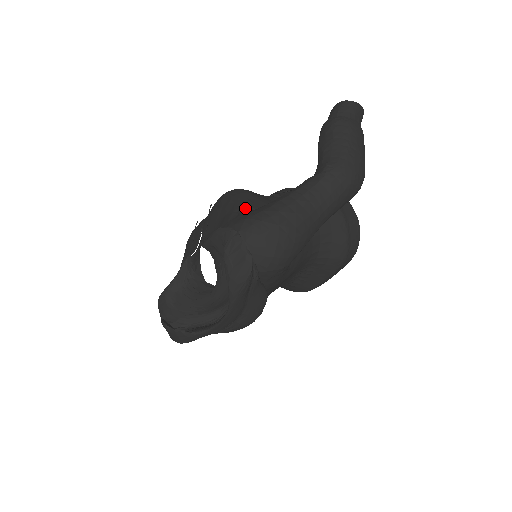
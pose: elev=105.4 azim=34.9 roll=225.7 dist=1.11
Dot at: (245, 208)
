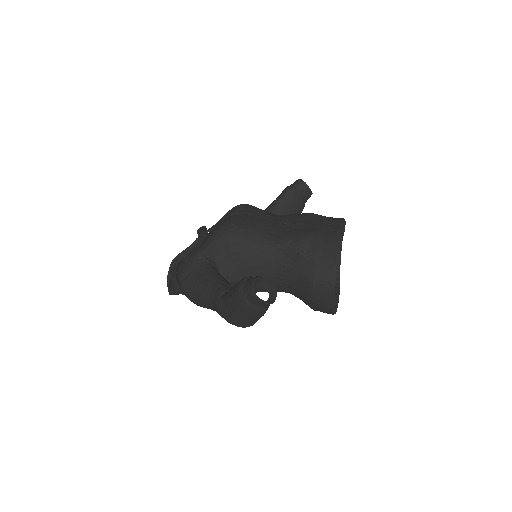
Dot at: (208, 256)
